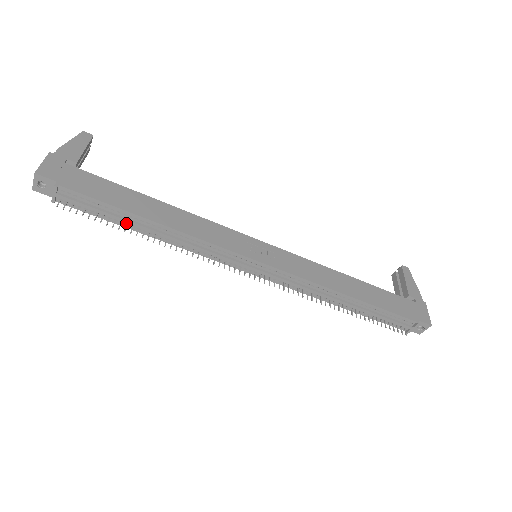
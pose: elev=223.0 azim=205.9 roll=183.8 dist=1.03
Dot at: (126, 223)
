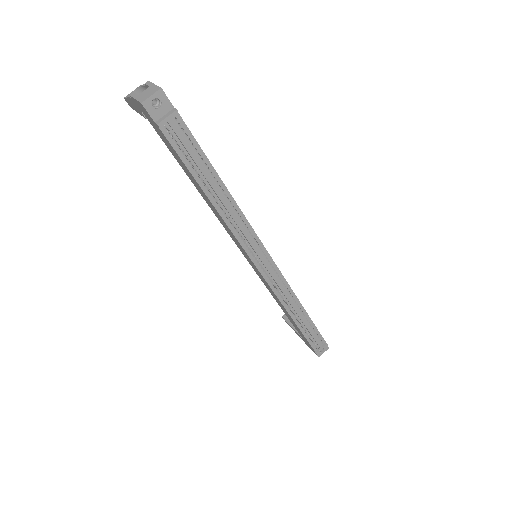
Dot at: (206, 178)
